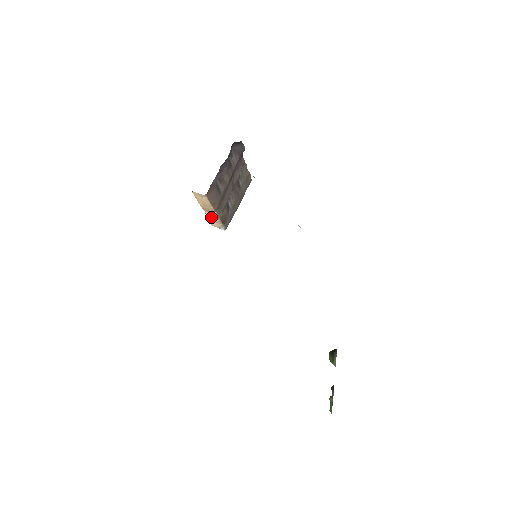
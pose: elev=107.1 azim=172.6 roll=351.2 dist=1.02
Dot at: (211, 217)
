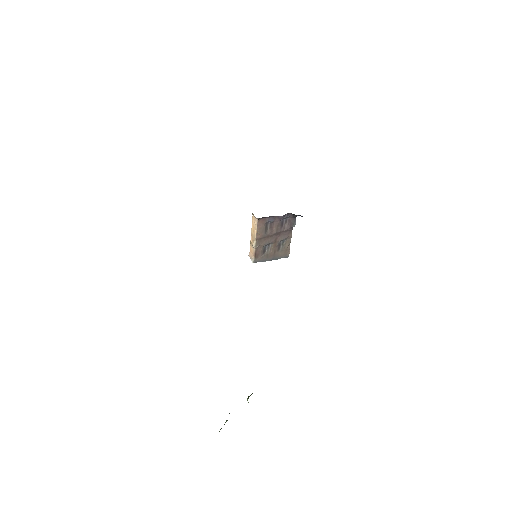
Dot at: (252, 247)
